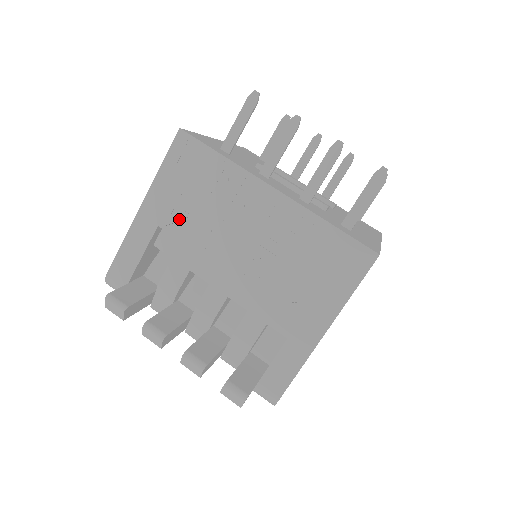
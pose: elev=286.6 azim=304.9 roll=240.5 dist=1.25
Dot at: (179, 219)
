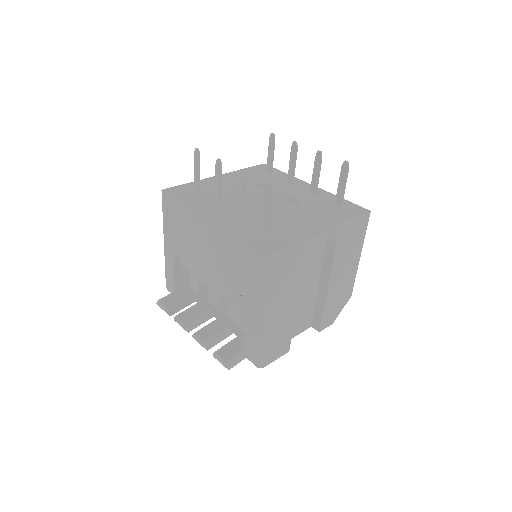
Dot at: (179, 247)
